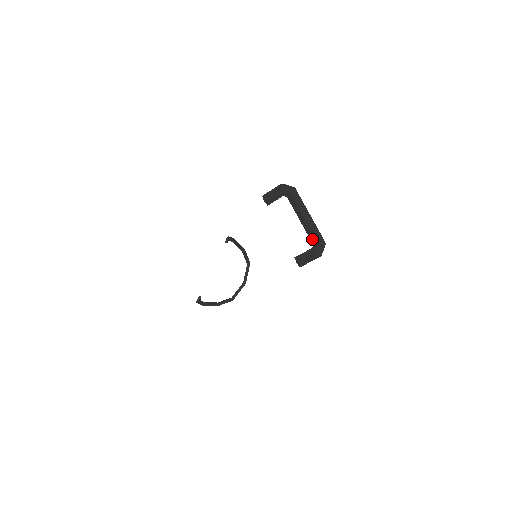
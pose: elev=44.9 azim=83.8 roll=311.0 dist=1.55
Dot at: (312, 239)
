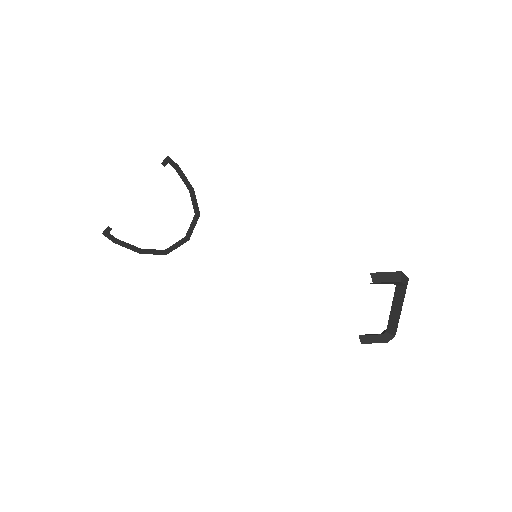
Dot at: (390, 328)
